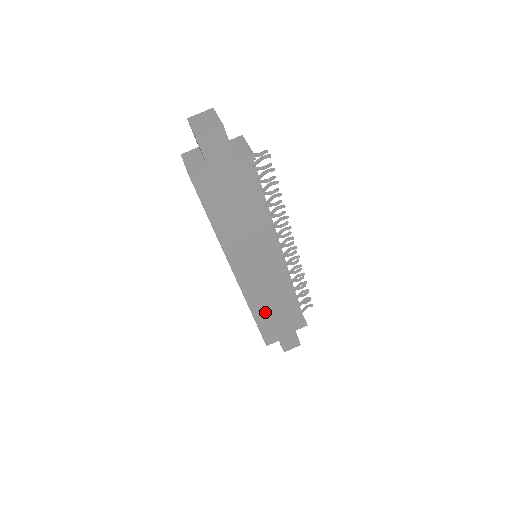
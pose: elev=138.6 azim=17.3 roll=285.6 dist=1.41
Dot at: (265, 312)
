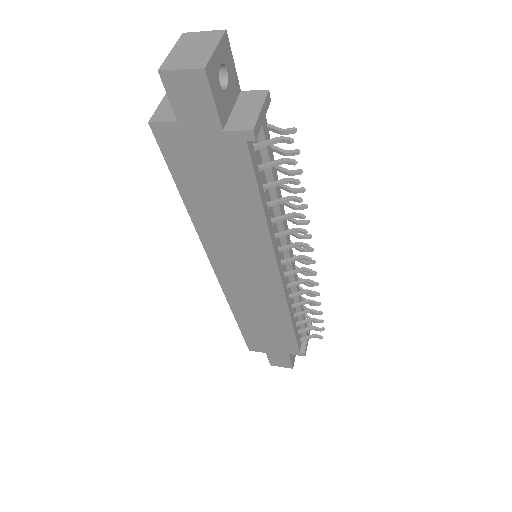
Dot at: (251, 320)
